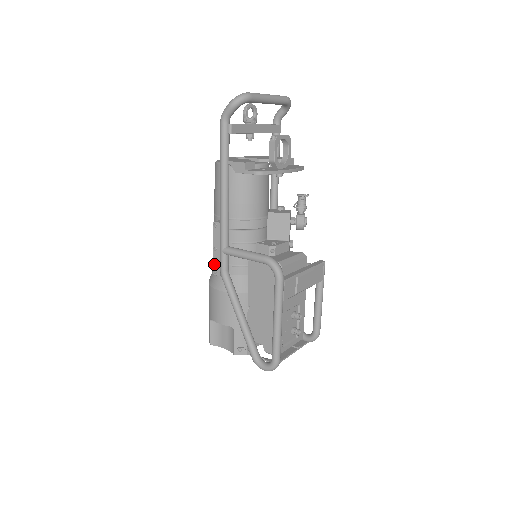
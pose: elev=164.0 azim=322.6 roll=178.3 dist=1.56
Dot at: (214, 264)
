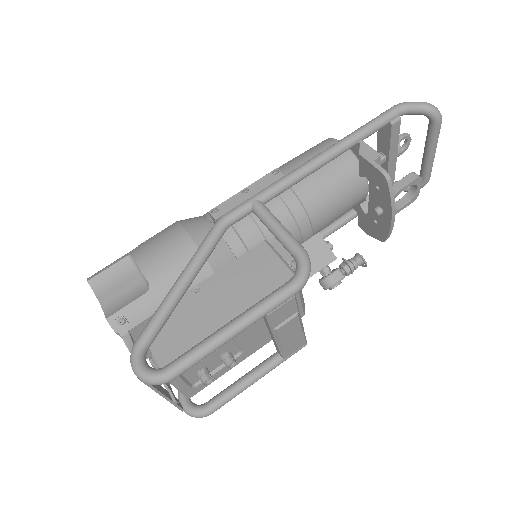
Dot at: (224, 203)
